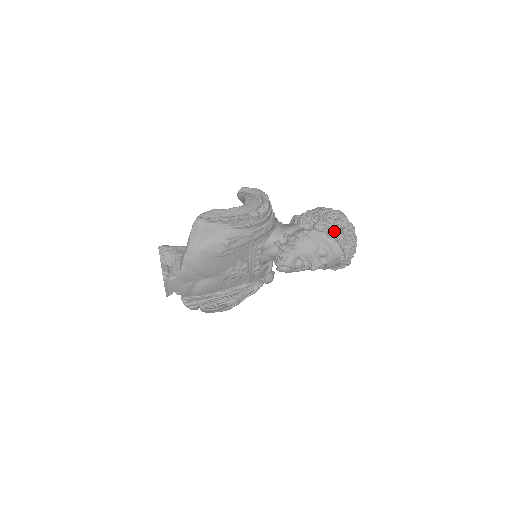
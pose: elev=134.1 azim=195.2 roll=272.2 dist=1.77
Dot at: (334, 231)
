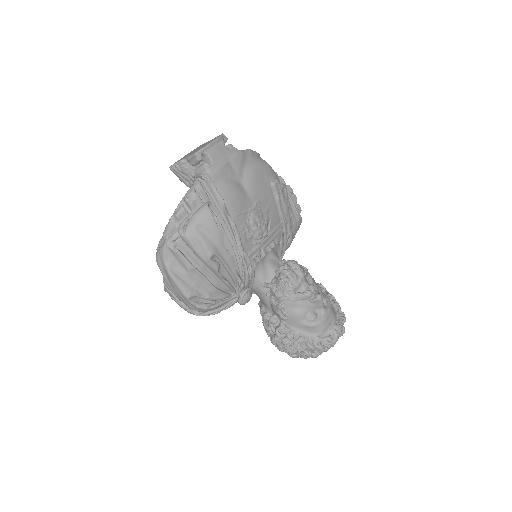
Dot at: (332, 298)
